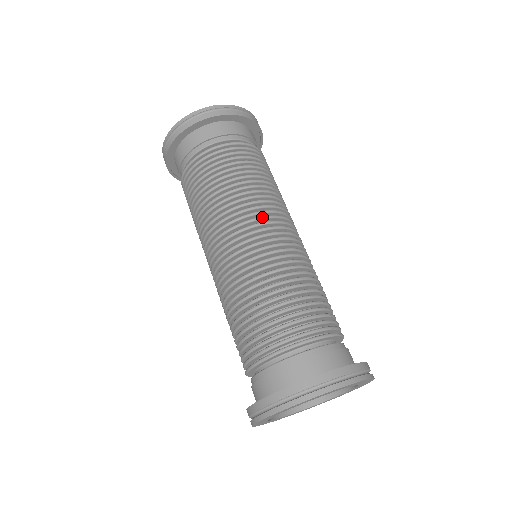
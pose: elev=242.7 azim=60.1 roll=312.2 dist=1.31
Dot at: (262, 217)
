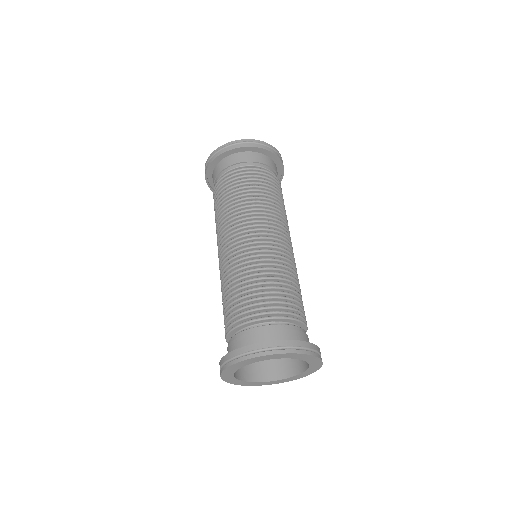
Dot at: (237, 229)
